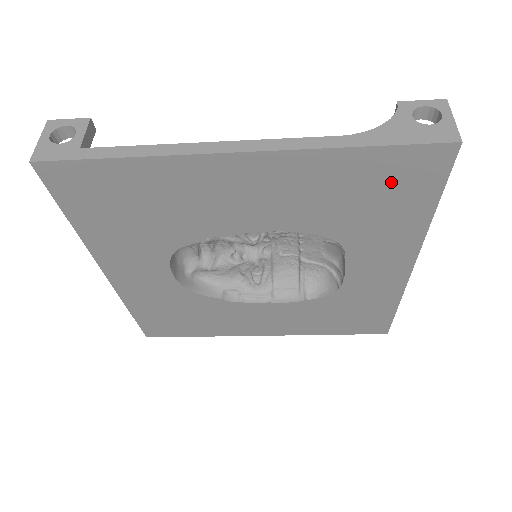
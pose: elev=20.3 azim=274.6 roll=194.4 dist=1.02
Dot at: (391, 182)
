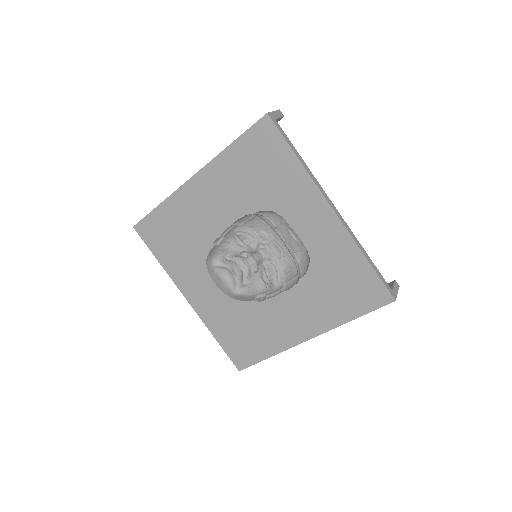
Dot at: (260, 154)
